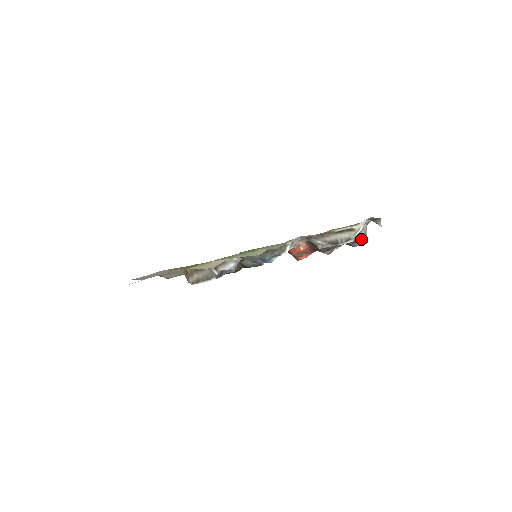
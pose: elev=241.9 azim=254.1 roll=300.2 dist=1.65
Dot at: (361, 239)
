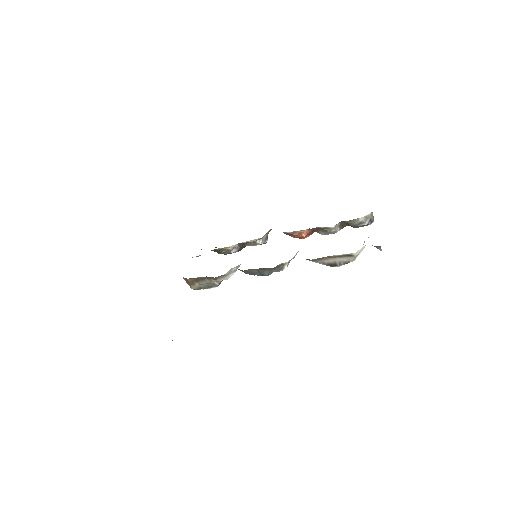
Dot at: occluded
